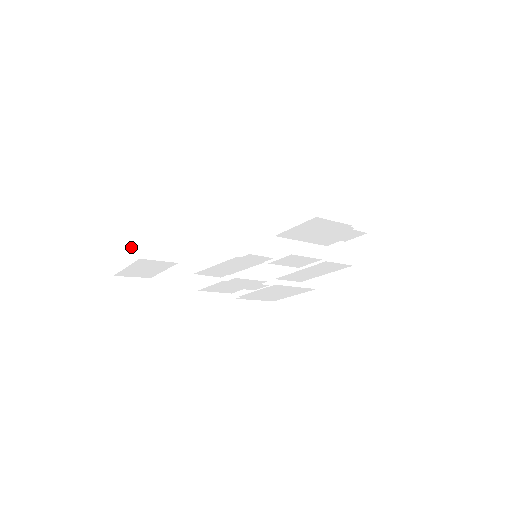
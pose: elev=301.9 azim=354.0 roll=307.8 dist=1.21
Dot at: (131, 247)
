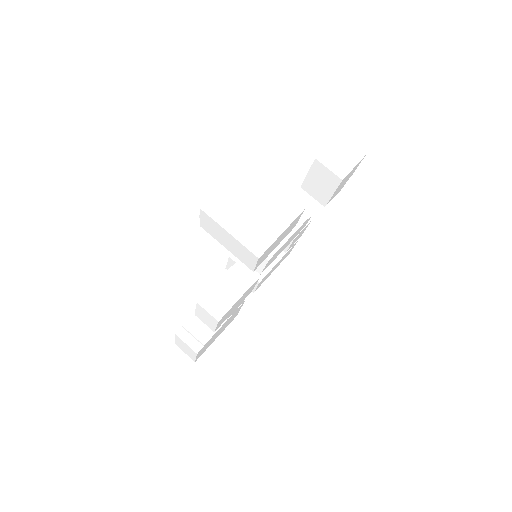
Dot at: (278, 210)
